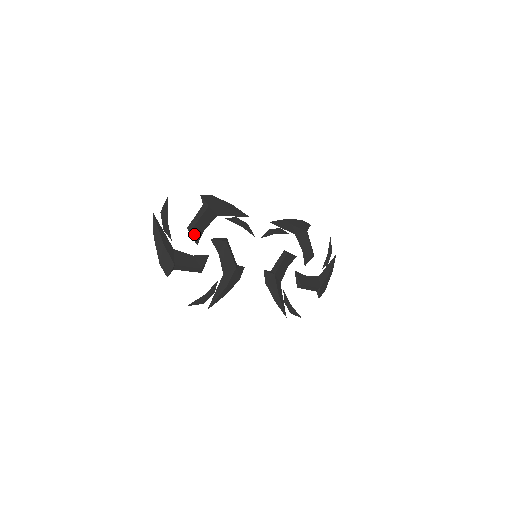
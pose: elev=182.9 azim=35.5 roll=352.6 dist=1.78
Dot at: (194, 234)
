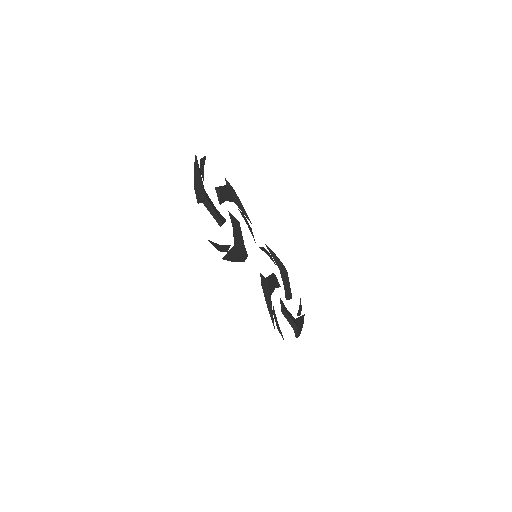
Dot at: (220, 195)
